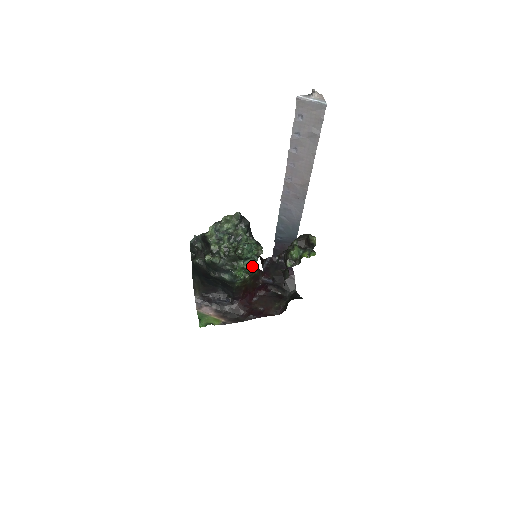
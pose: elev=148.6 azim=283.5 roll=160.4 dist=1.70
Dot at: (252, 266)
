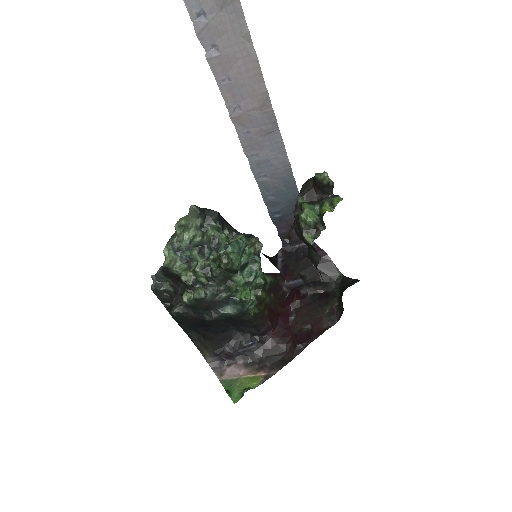
Dot at: (257, 273)
